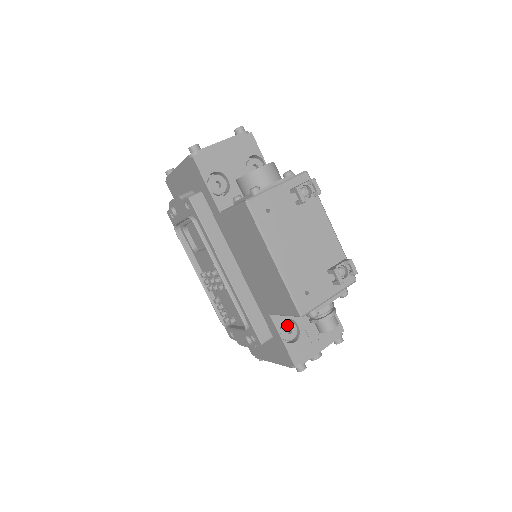
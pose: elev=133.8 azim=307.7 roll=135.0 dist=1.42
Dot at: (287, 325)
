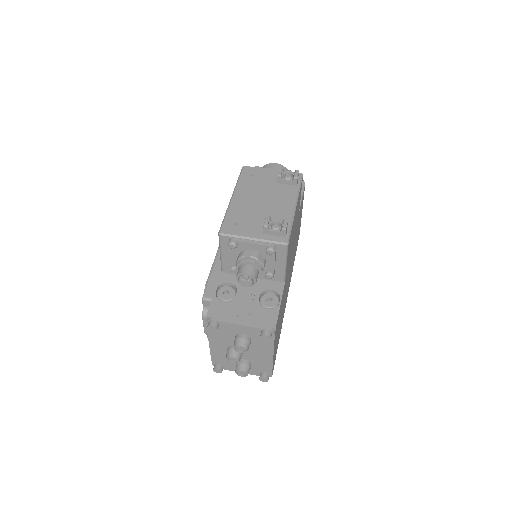
Dot at: (229, 288)
